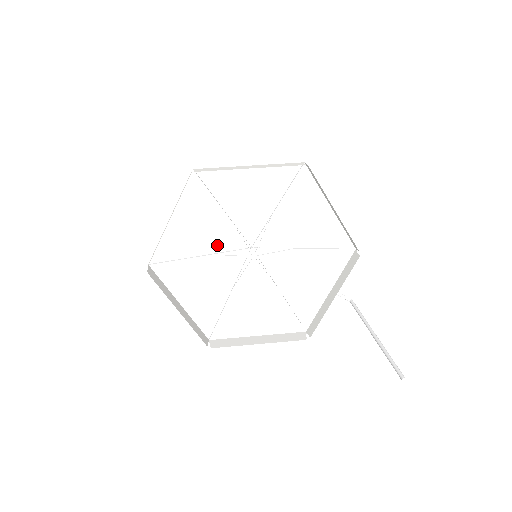
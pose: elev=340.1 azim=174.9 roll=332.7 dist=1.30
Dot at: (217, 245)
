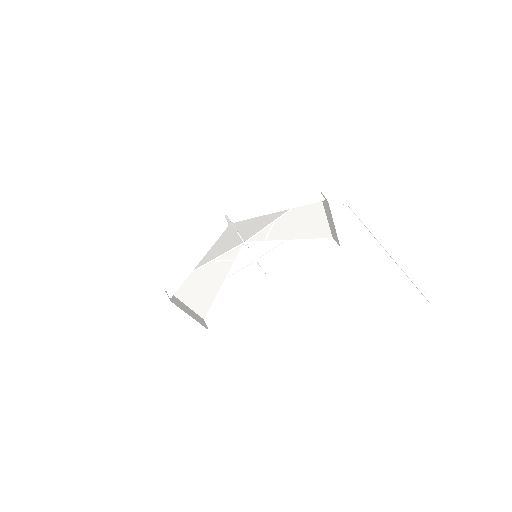
Dot at: (224, 270)
